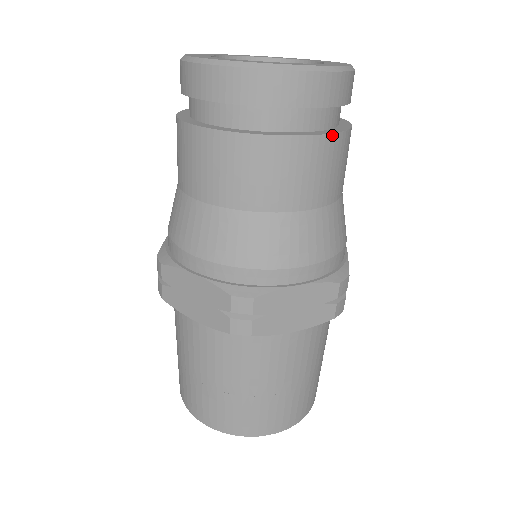
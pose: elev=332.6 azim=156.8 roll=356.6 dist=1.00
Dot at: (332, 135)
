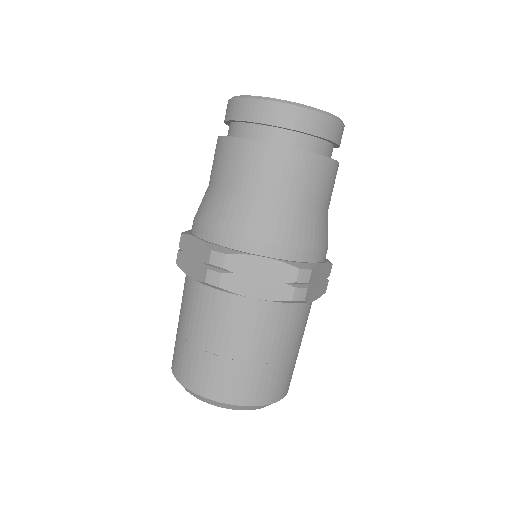
Dot at: occluded
